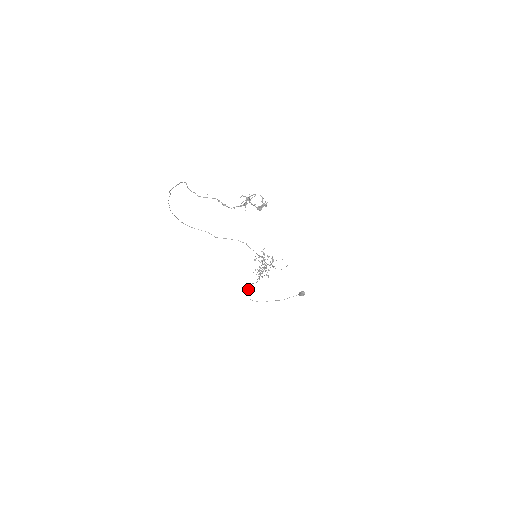
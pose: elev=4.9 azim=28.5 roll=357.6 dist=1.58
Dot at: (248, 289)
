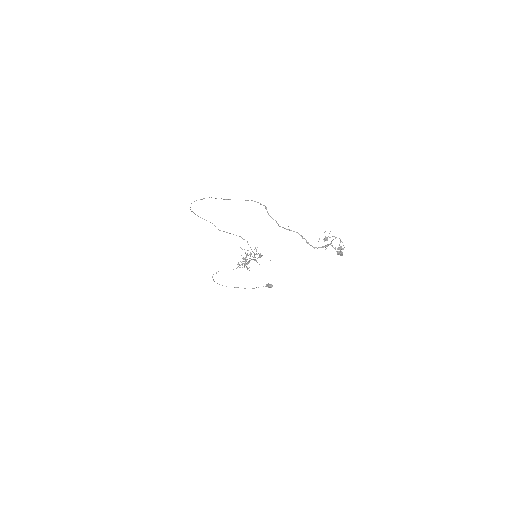
Dot at: (216, 272)
